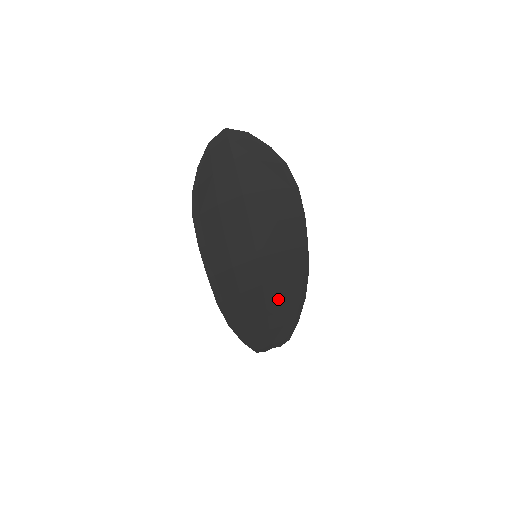
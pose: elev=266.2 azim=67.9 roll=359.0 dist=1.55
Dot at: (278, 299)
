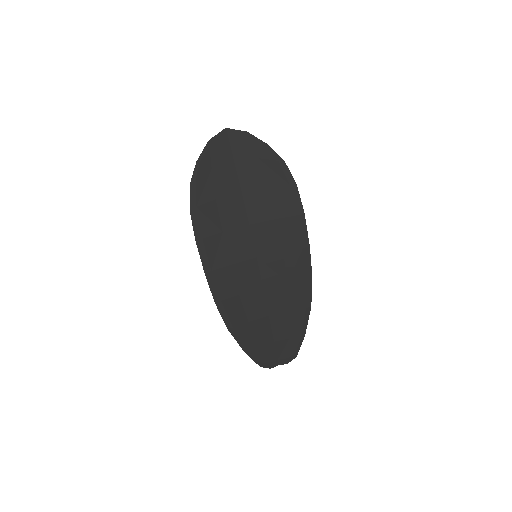
Dot at: (281, 306)
